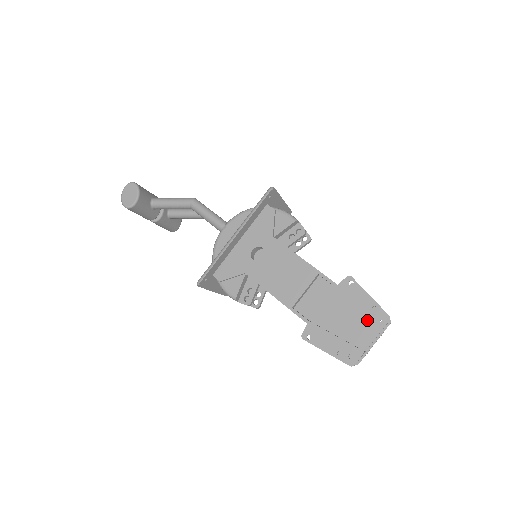
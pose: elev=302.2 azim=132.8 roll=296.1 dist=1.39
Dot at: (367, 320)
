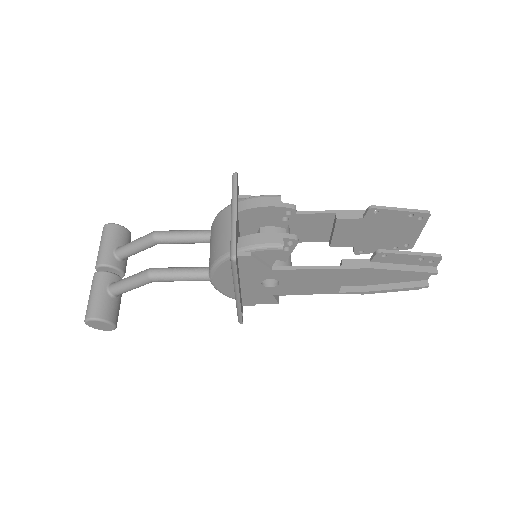
Dot at: occluded
